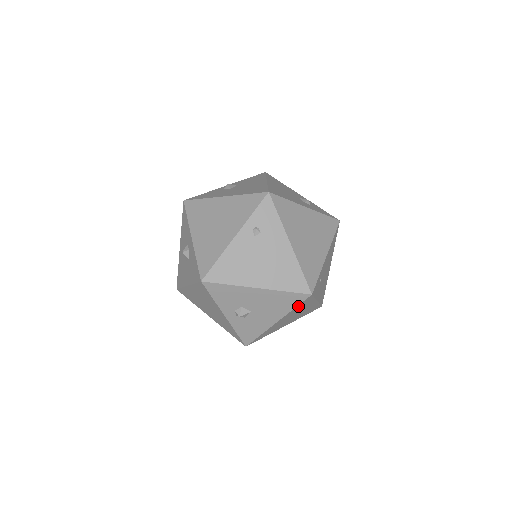
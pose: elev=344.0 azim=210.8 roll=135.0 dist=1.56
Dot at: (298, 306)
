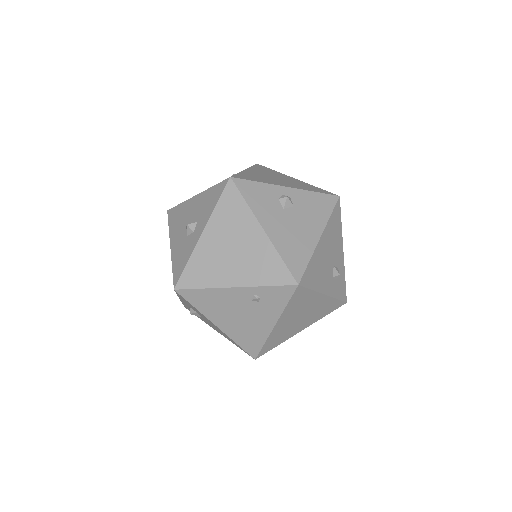
Dot at: occluded
